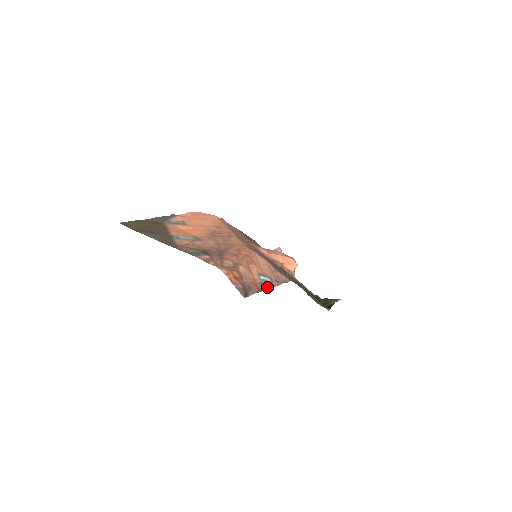
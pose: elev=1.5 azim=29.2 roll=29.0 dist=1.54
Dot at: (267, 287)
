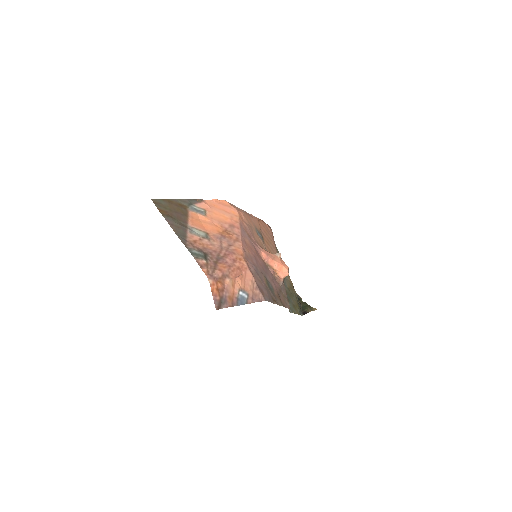
Dot at: (241, 303)
